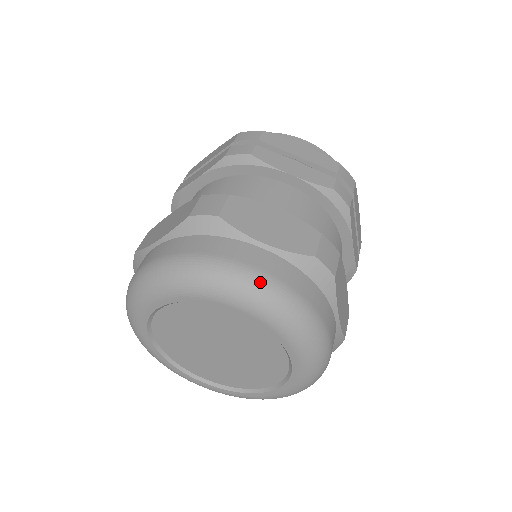
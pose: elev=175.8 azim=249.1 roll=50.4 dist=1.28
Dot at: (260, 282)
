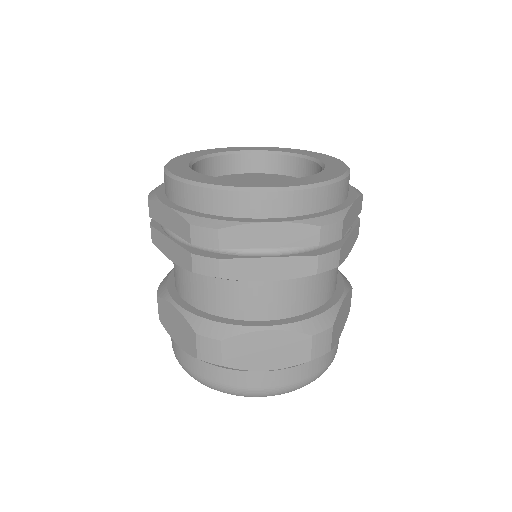
Dot at: occluded
